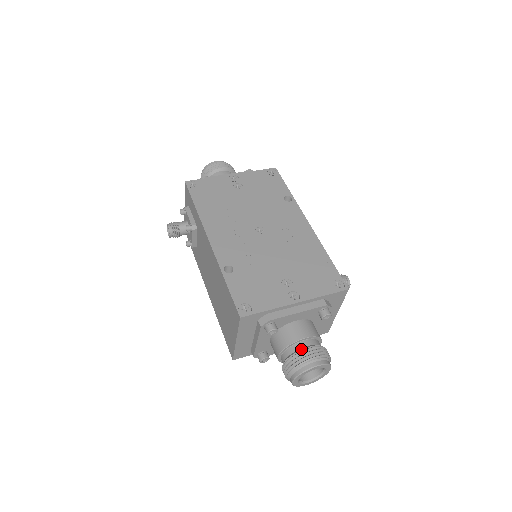
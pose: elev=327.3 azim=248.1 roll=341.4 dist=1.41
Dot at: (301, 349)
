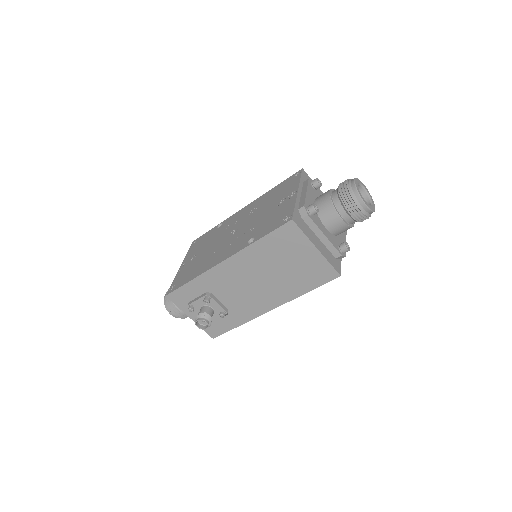
Dot at: (337, 193)
